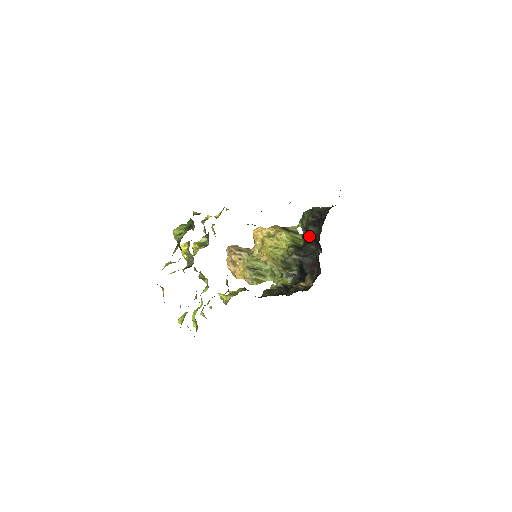
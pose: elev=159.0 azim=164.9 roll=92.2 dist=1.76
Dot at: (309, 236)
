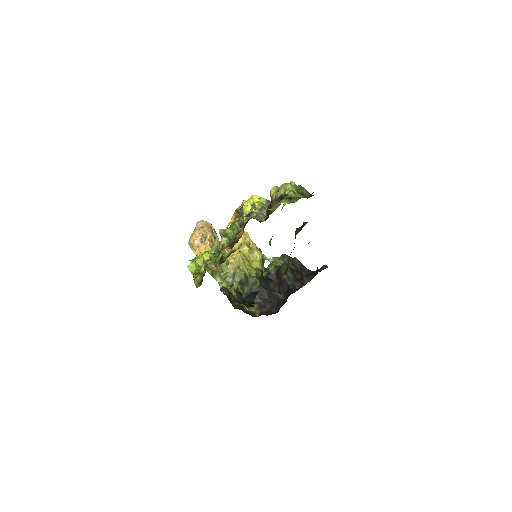
Dot at: (275, 275)
